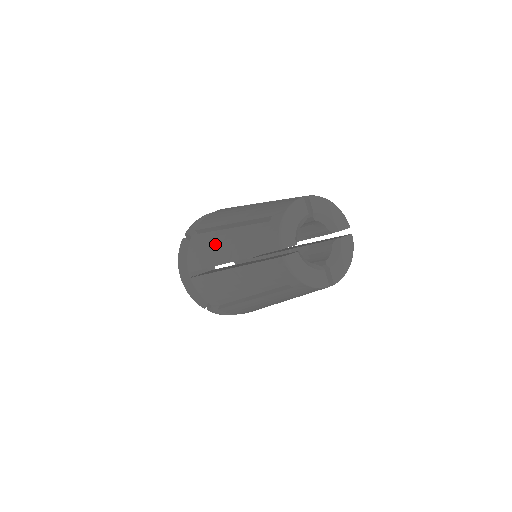
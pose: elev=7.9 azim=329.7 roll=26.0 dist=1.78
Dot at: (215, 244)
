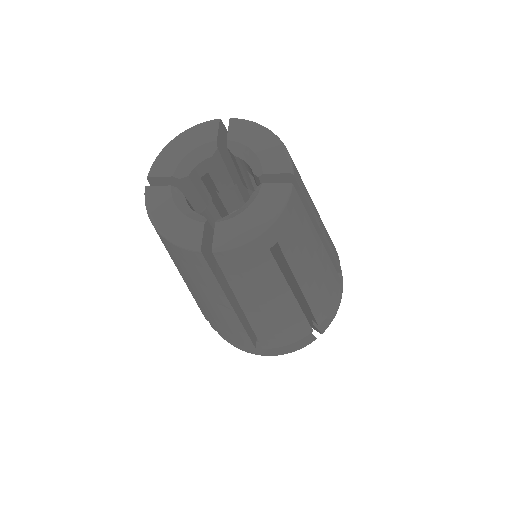
Dot at: occluded
